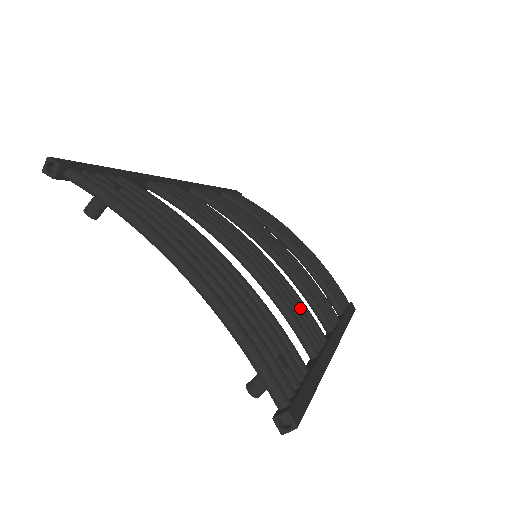
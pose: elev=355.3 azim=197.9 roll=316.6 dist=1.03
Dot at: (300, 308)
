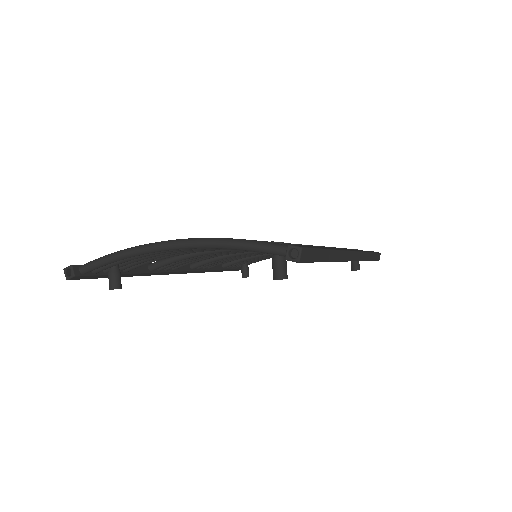
Dot at: occluded
